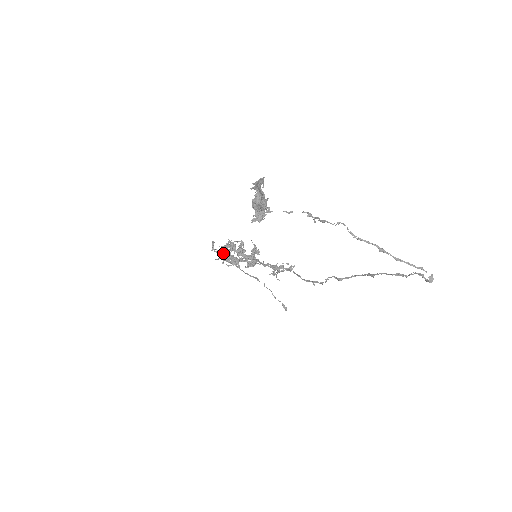
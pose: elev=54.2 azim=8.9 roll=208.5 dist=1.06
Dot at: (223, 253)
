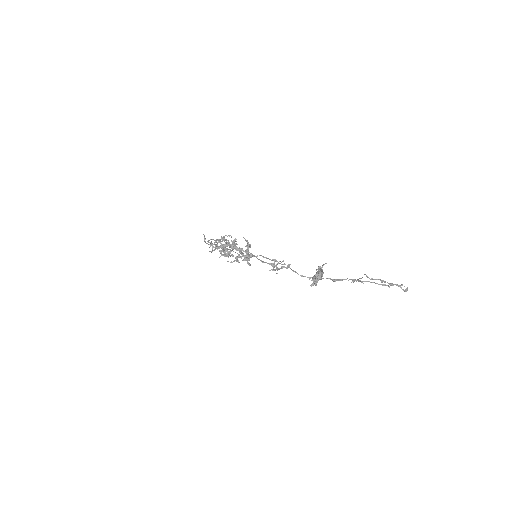
Dot at: (218, 248)
